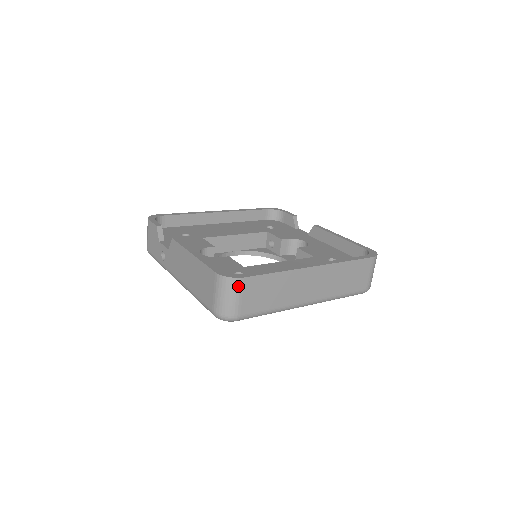
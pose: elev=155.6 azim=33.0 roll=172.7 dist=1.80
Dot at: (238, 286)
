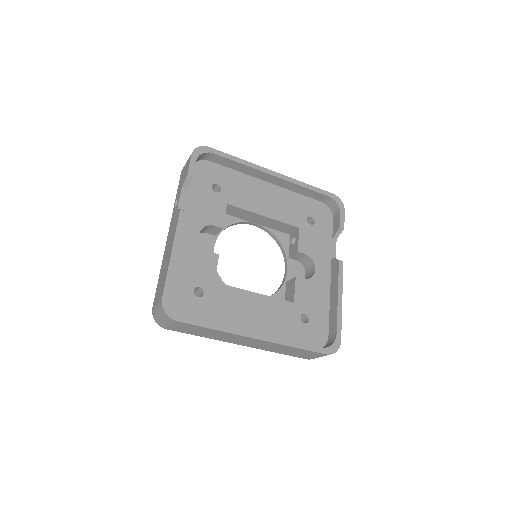
Dot at: (171, 321)
